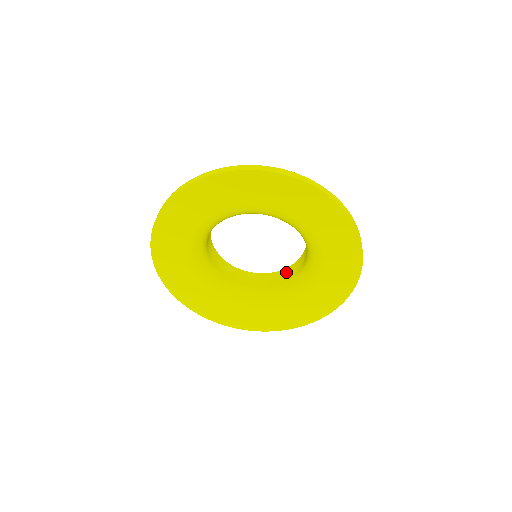
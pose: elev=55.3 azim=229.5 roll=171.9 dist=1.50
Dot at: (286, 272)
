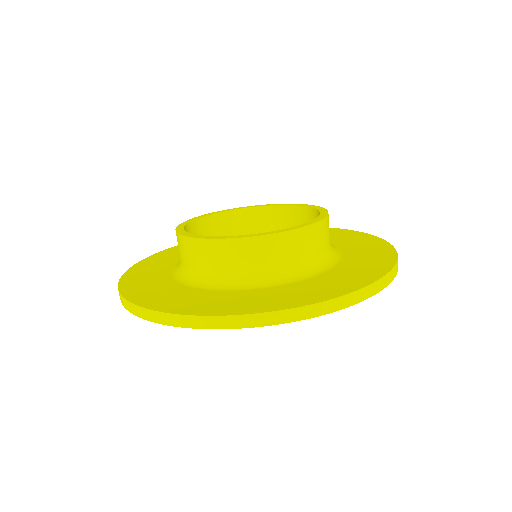
Dot at: occluded
